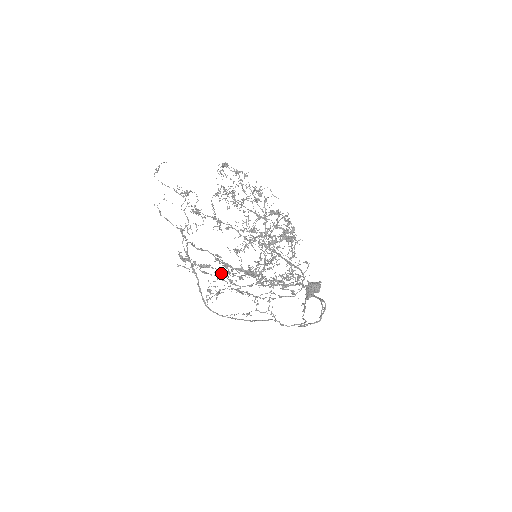
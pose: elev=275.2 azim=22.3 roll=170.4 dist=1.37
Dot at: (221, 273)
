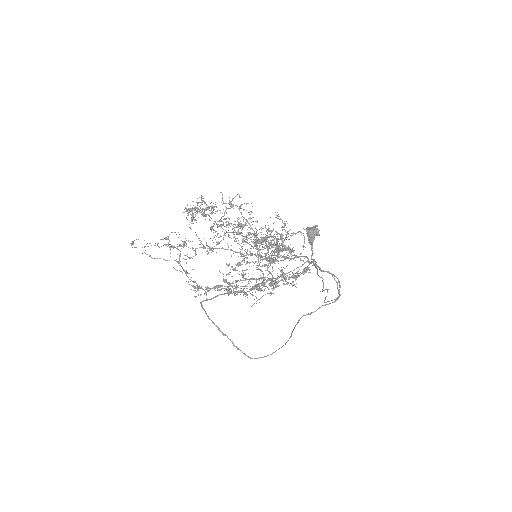
Dot at: (233, 281)
